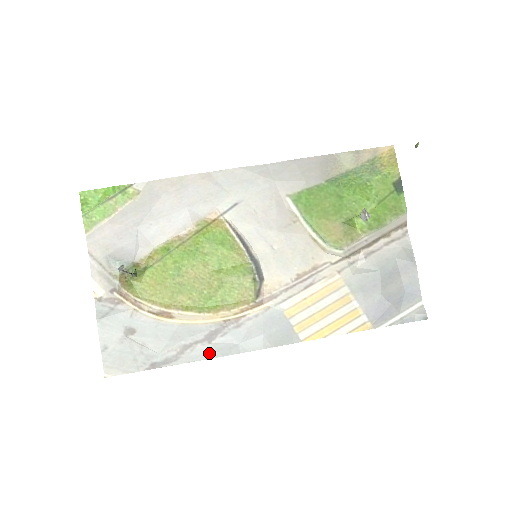
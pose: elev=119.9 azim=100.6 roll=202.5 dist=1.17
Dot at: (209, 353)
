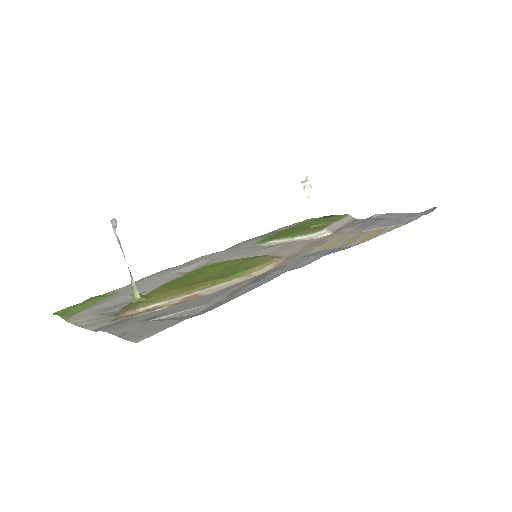
Dot at: (266, 281)
